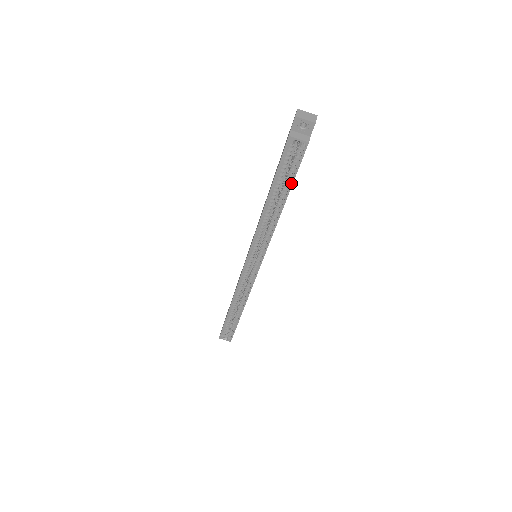
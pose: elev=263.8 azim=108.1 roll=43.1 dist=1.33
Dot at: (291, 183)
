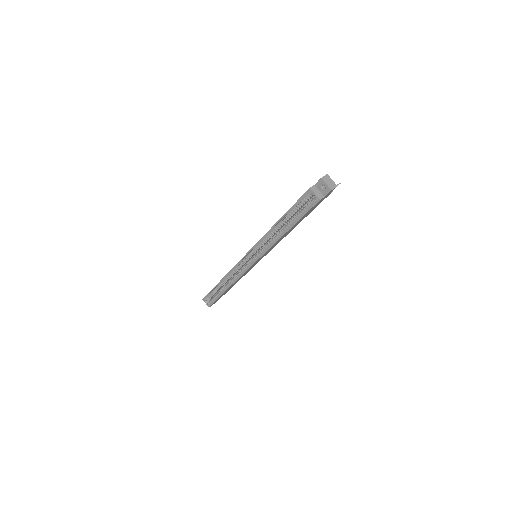
Dot at: (298, 220)
